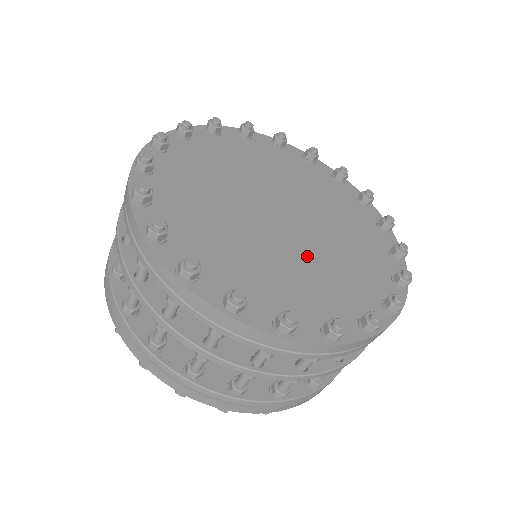
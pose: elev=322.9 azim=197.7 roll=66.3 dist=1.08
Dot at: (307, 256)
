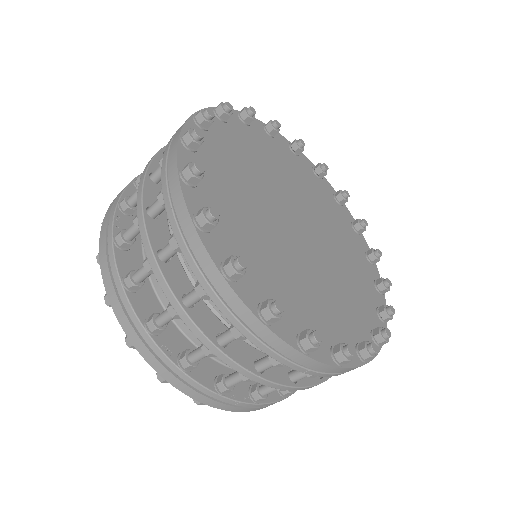
Dot at: (332, 266)
